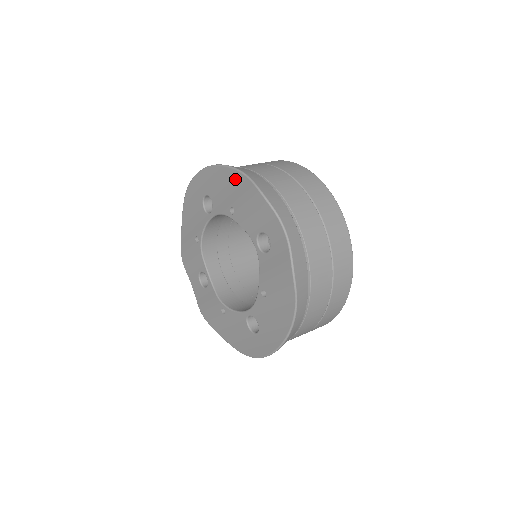
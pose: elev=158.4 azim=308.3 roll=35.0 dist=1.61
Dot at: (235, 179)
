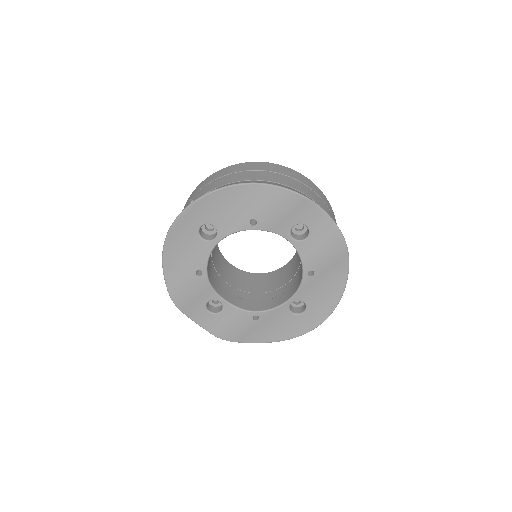
Dot at: (249, 193)
